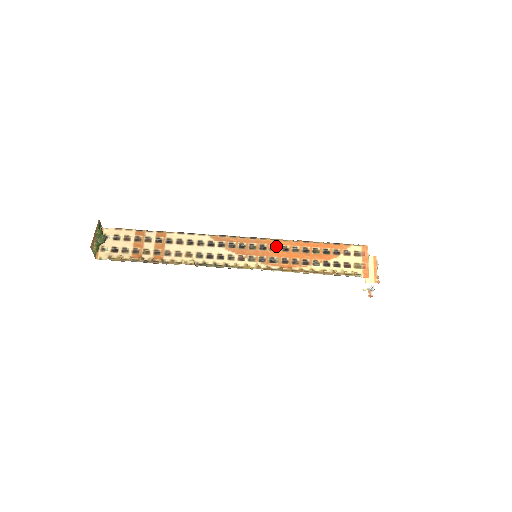
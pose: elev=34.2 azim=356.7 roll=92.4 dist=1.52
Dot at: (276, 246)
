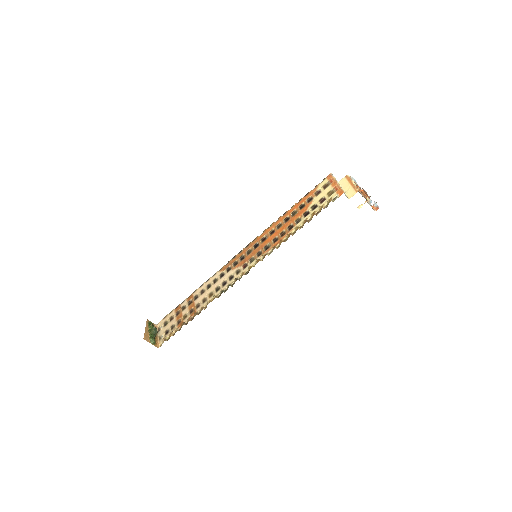
Dot at: (265, 237)
